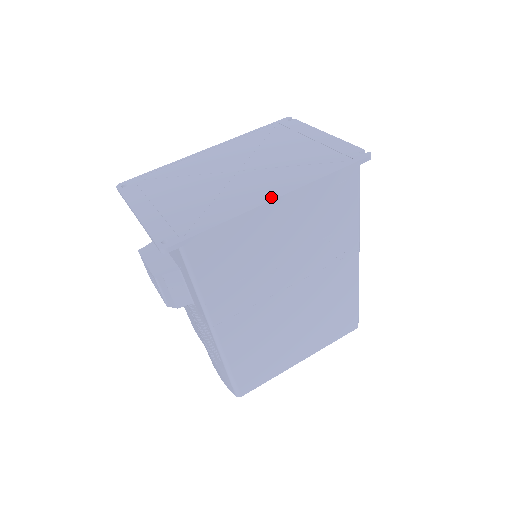
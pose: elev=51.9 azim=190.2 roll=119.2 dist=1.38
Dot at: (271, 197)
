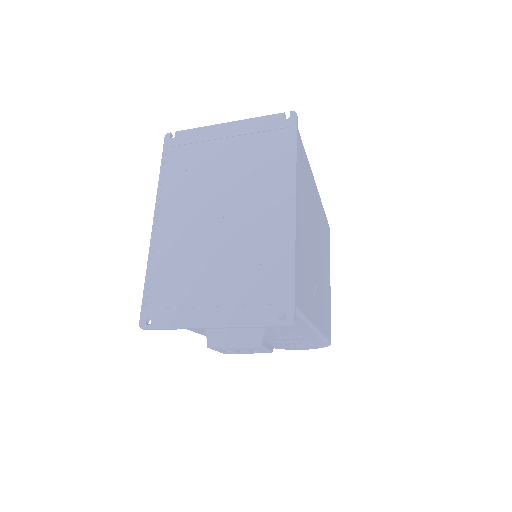
Dot at: (290, 210)
